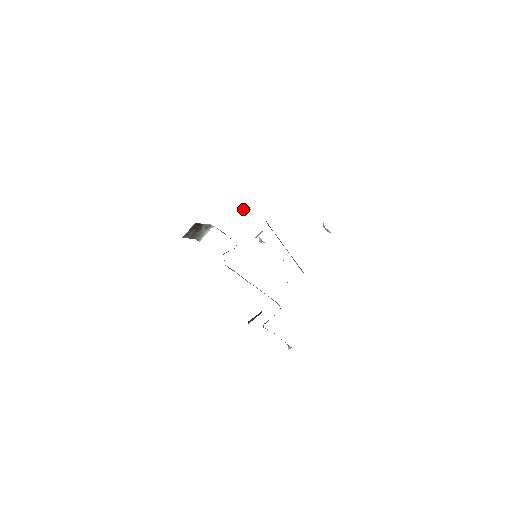
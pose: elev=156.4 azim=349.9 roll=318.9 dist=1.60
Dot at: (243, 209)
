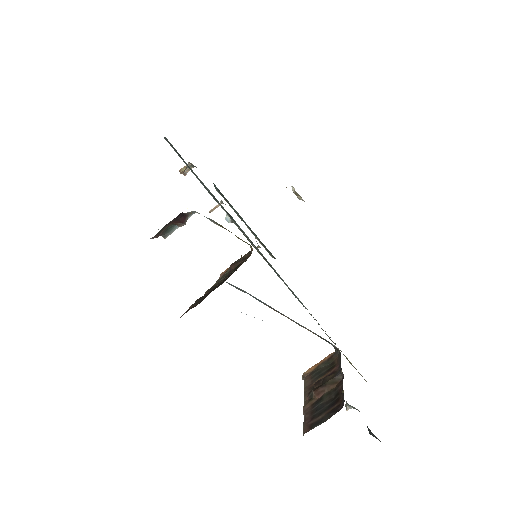
Dot at: (186, 166)
